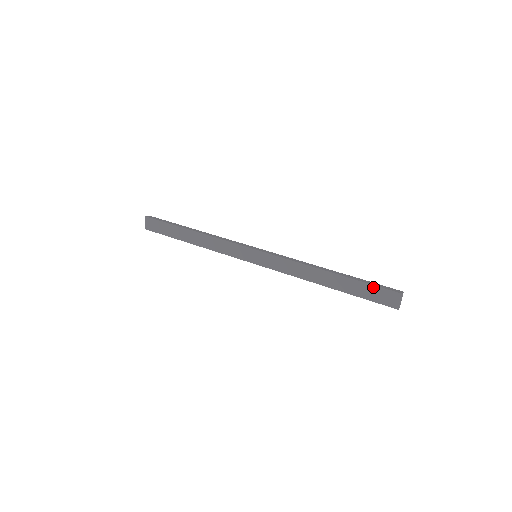
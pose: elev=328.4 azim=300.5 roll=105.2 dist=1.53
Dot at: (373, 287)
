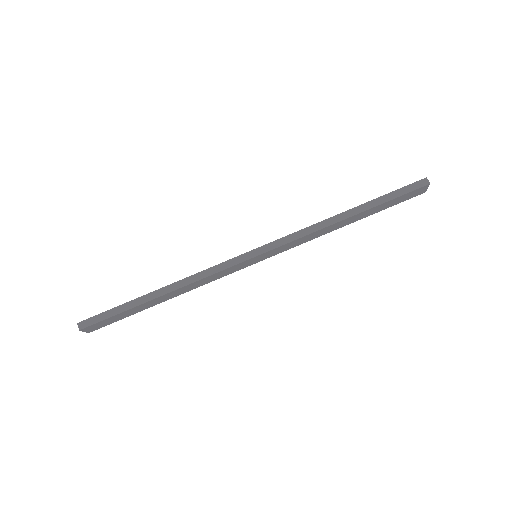
Dot at: (400, 197)
